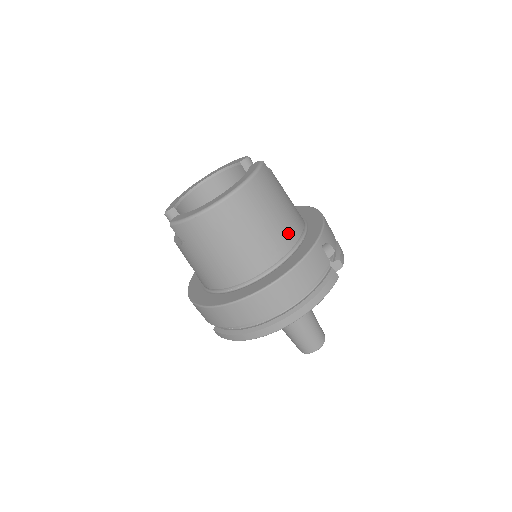
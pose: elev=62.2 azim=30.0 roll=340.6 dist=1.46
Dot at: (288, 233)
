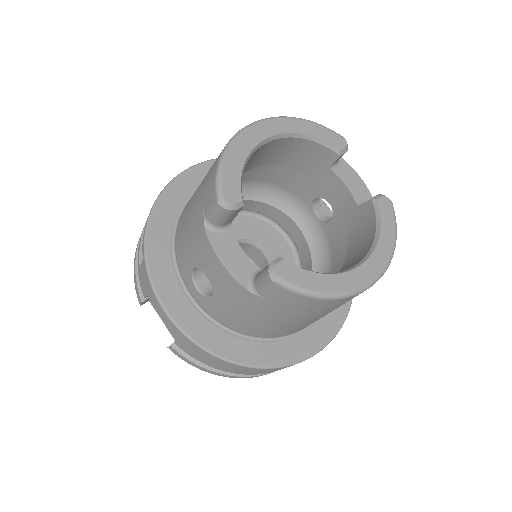
Dot at: occluded
